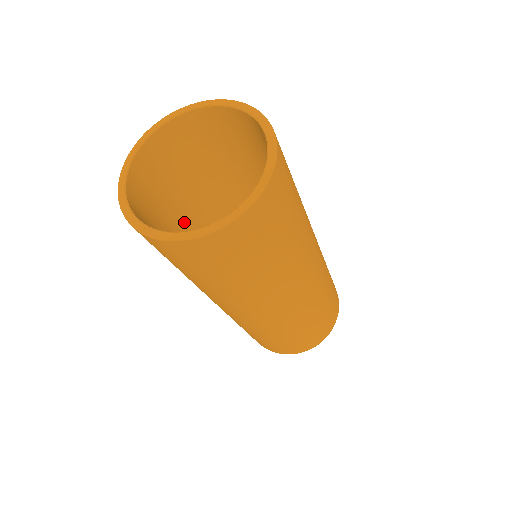
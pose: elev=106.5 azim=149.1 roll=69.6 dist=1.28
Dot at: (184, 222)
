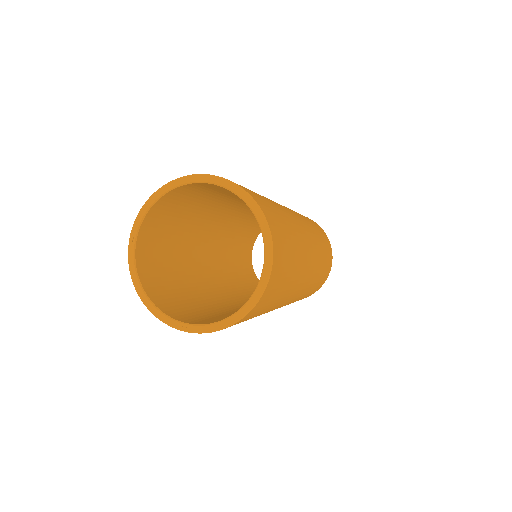
Dot at: (187, 261)
